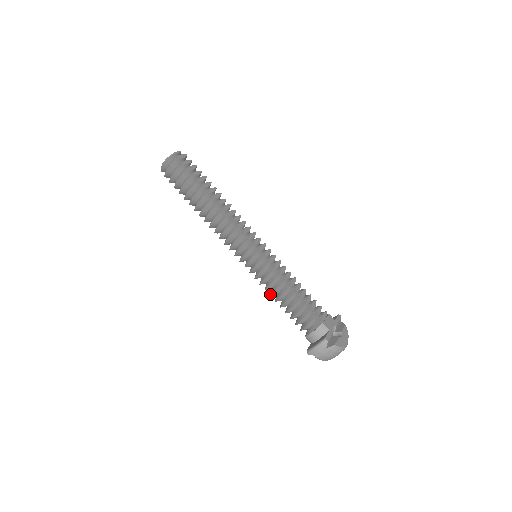
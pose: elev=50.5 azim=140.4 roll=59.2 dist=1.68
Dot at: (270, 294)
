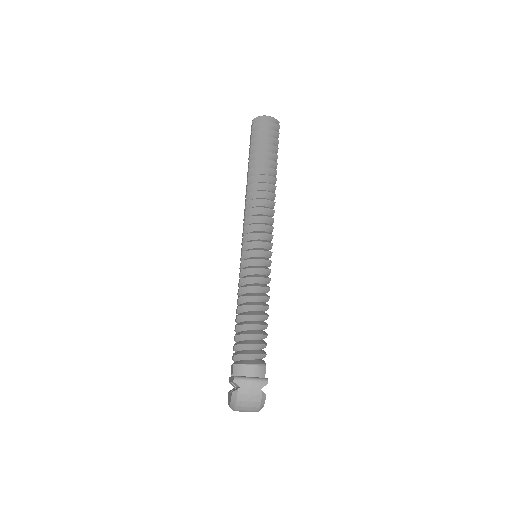
Dot at: (243, 295)
